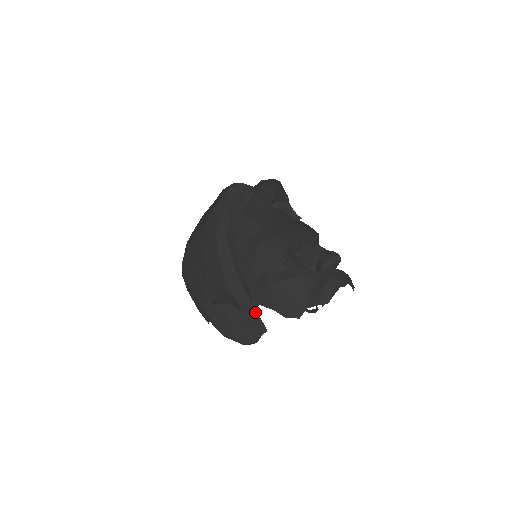
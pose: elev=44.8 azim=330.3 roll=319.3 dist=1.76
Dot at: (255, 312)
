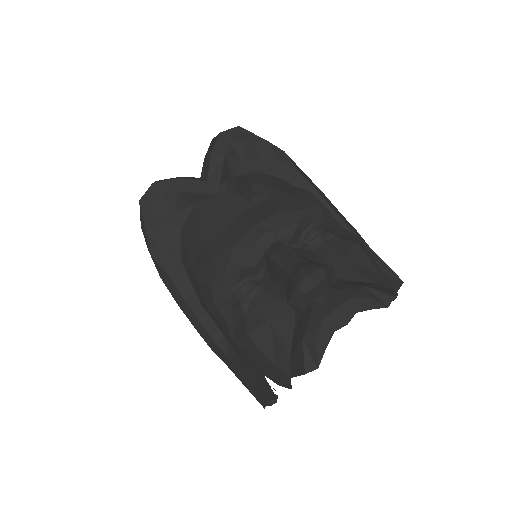
Dot at: (241, 376)
